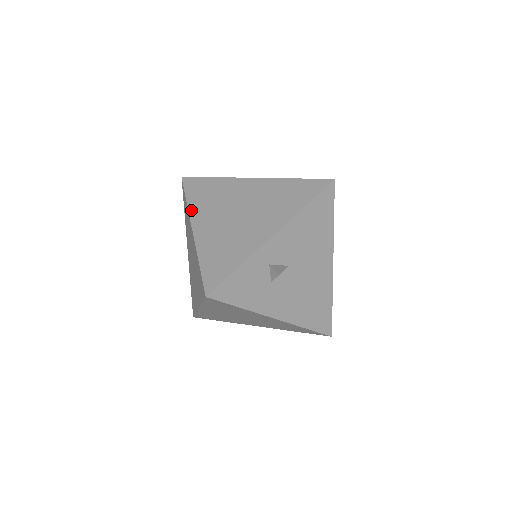
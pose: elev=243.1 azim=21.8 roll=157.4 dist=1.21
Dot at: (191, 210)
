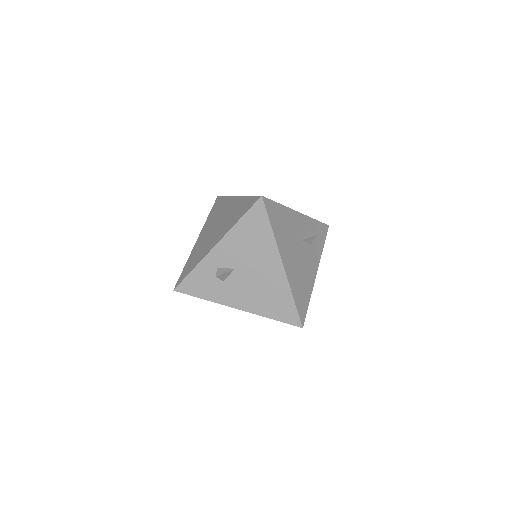
Dot at: (205, 225)
